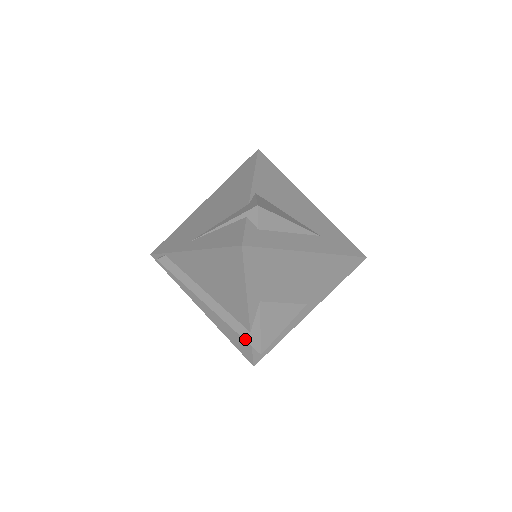
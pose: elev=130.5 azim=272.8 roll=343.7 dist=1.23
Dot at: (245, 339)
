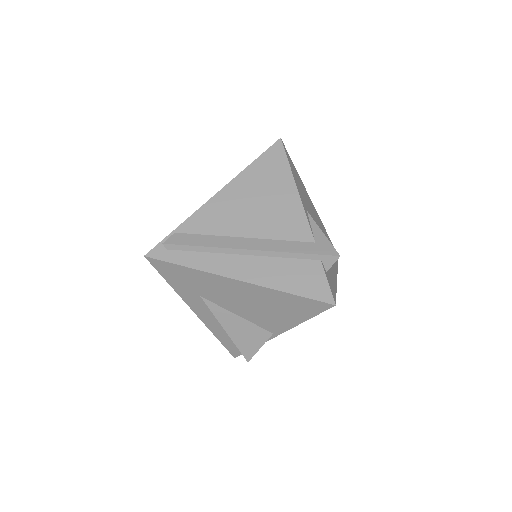
Dot at: (314, 253)
